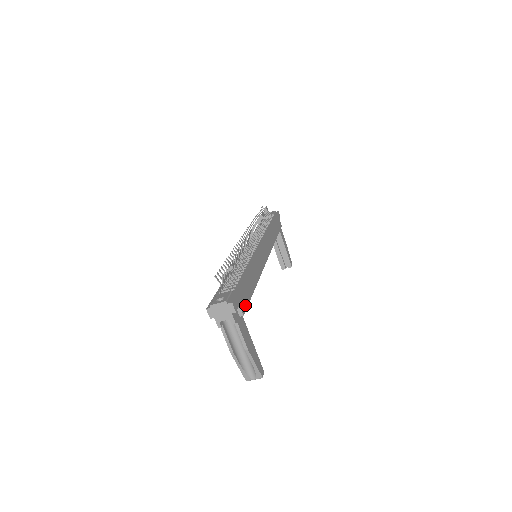
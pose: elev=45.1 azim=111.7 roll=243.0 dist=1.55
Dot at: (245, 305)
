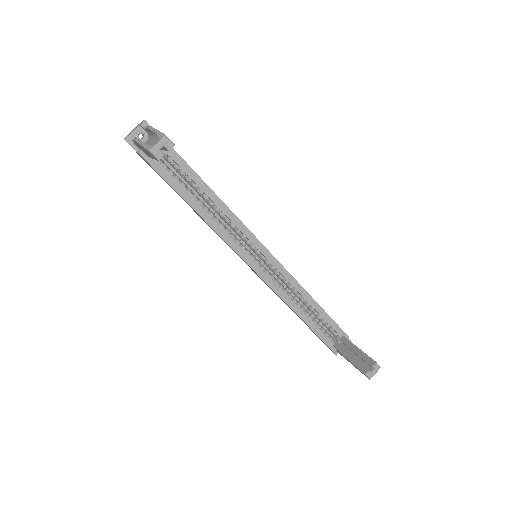
Dot at: occluded
